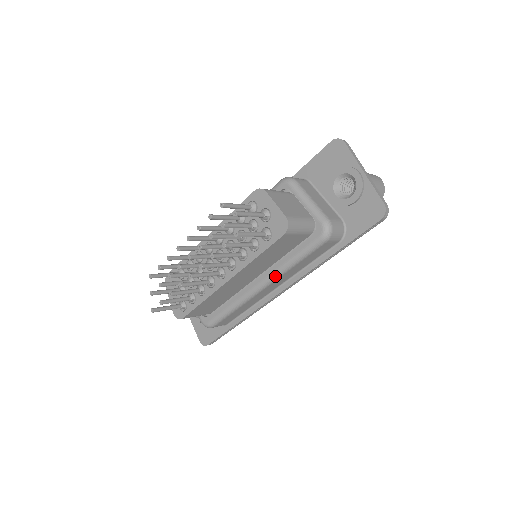
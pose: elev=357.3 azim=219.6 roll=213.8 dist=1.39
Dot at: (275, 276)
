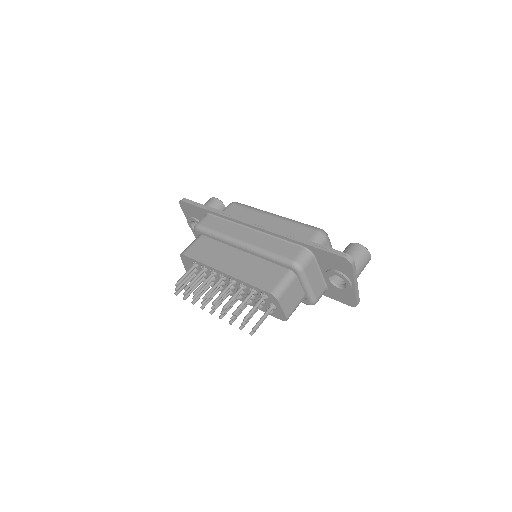
Dot at: occluded
